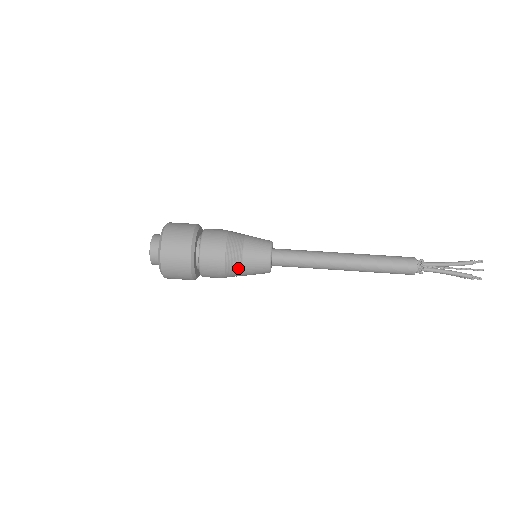
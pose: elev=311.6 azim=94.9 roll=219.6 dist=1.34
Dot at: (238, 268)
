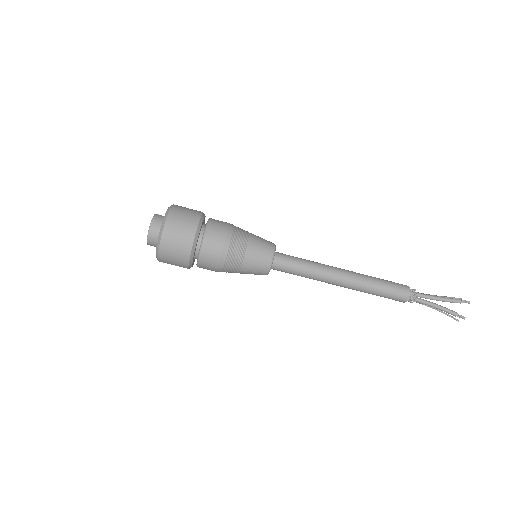
Dot at: occluded
